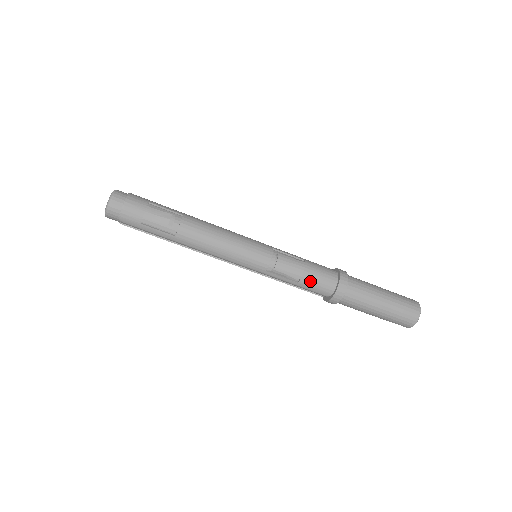
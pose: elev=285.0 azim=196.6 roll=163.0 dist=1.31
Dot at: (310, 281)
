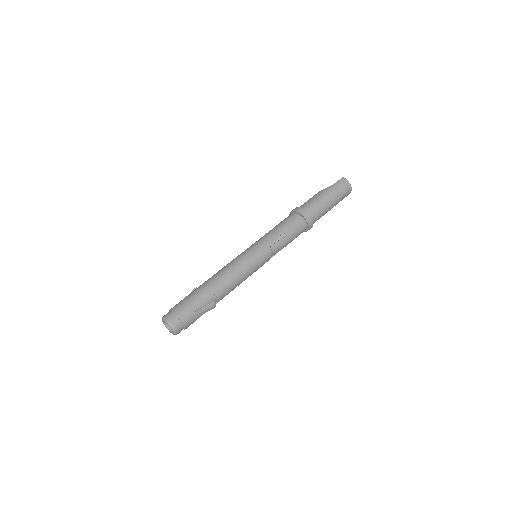
Dot at: occluded
